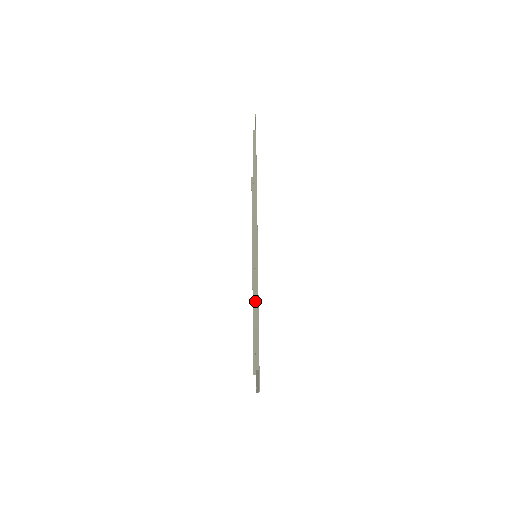
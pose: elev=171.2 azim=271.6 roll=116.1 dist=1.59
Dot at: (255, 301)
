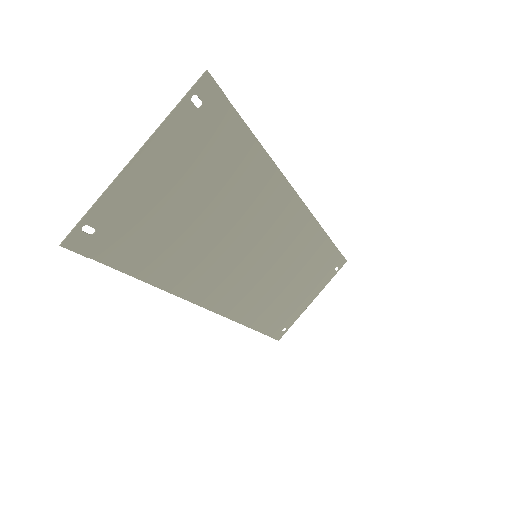
Dot at: (242, 324)
